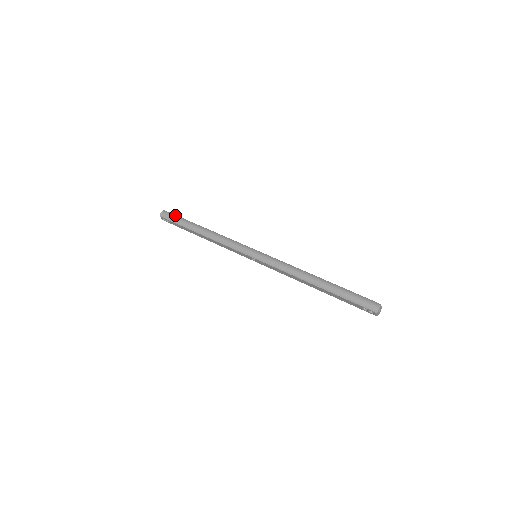
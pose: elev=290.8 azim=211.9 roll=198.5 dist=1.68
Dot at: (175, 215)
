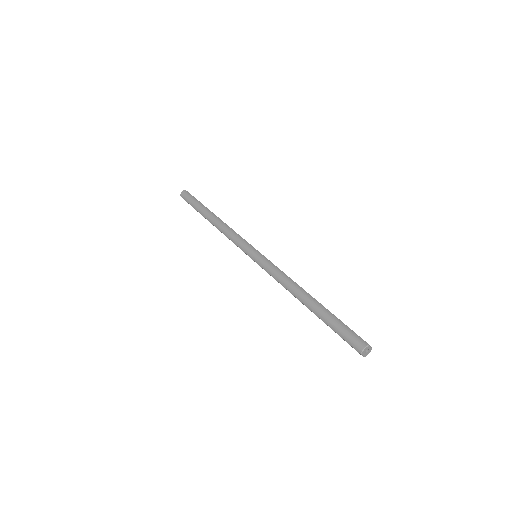
Dot at: (193, 197)
